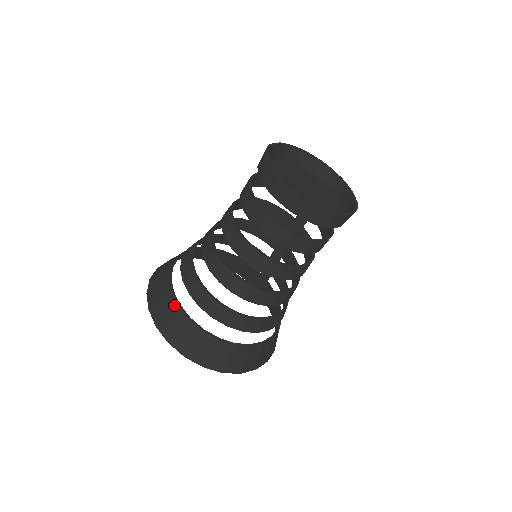
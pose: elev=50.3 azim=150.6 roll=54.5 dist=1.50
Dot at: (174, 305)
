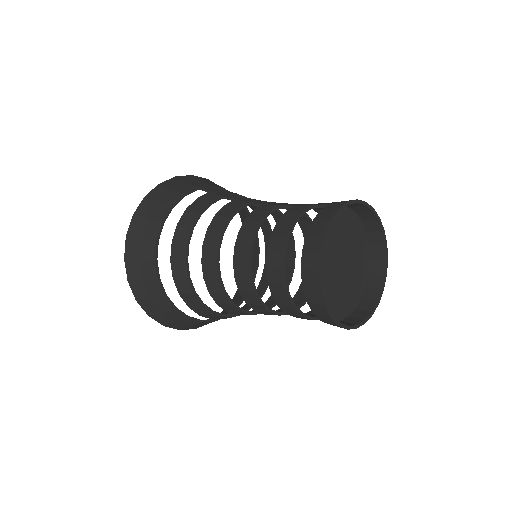
Dot at: occluded
